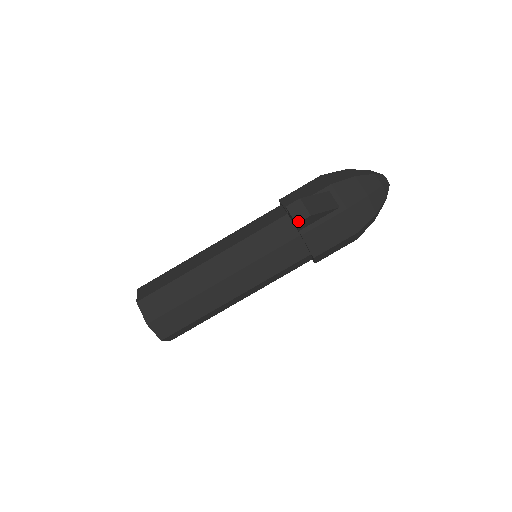
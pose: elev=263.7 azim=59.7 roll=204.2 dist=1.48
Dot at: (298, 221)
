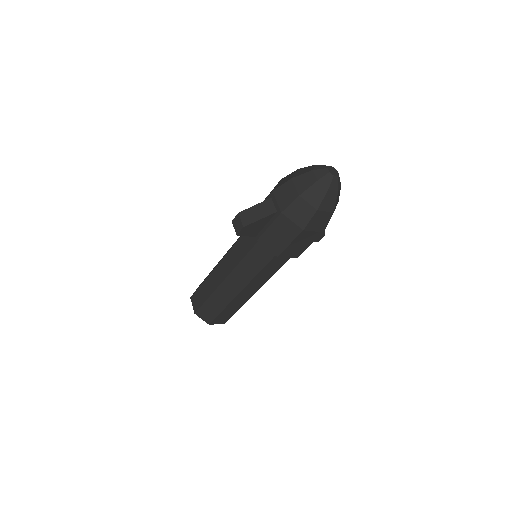
Dot at: (237, 233)
